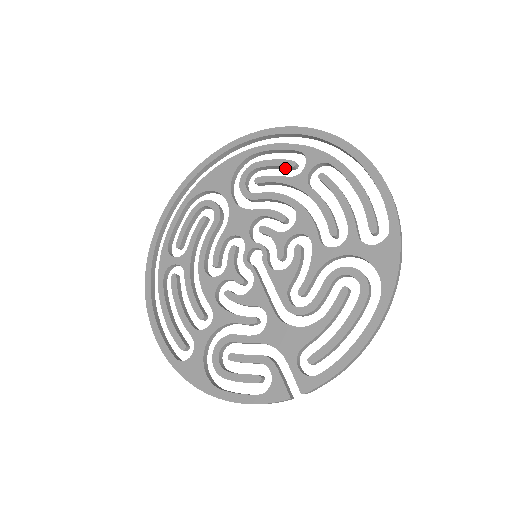
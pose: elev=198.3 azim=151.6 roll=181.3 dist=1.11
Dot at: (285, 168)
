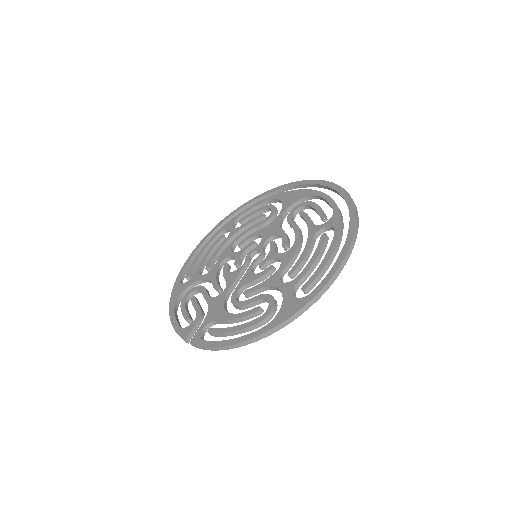
Dot at: occluded
